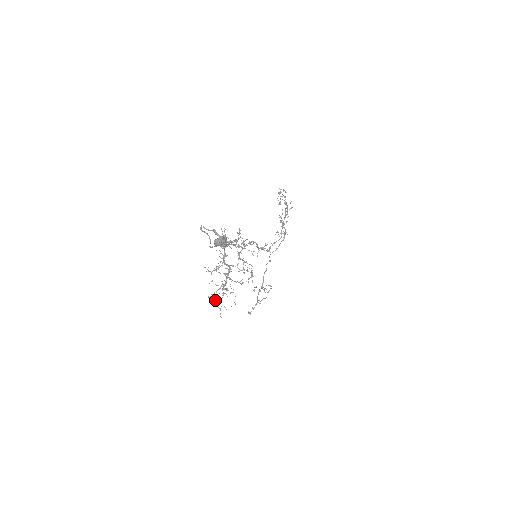
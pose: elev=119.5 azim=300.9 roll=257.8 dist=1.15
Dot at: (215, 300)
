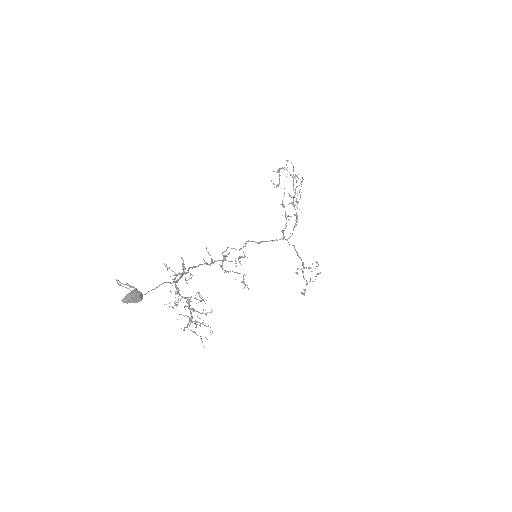
Dot at: (192, 331)
